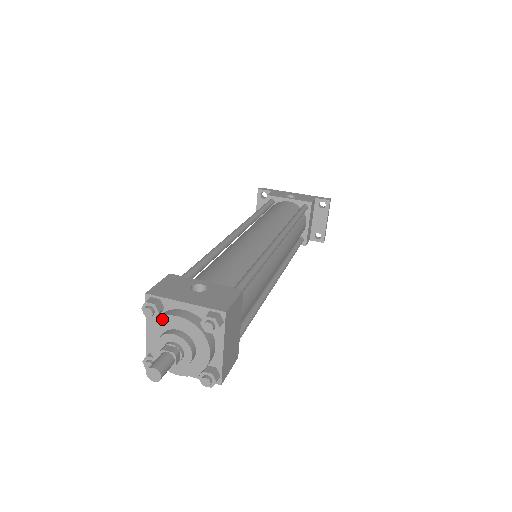
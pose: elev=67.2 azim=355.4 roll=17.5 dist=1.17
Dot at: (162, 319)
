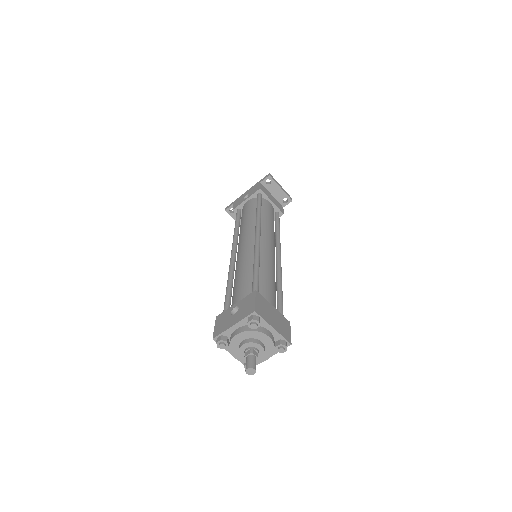
Dot at: (231, 343)
